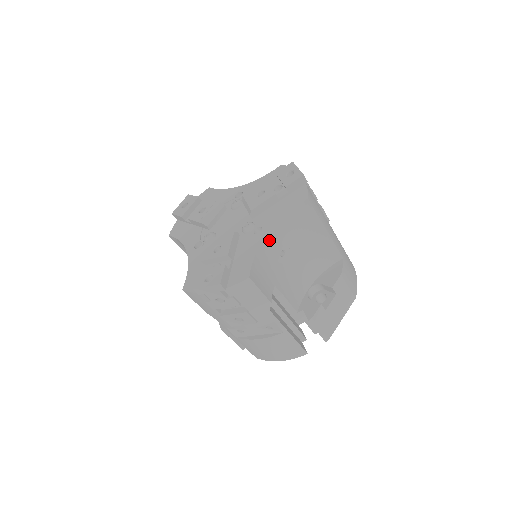
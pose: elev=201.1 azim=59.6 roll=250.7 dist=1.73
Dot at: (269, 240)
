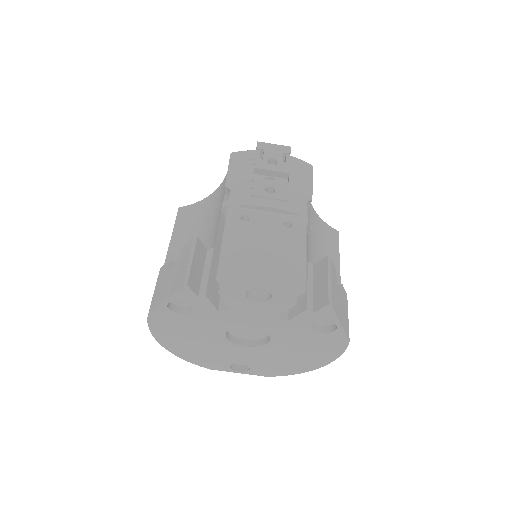
Dot at: (310, 207)
